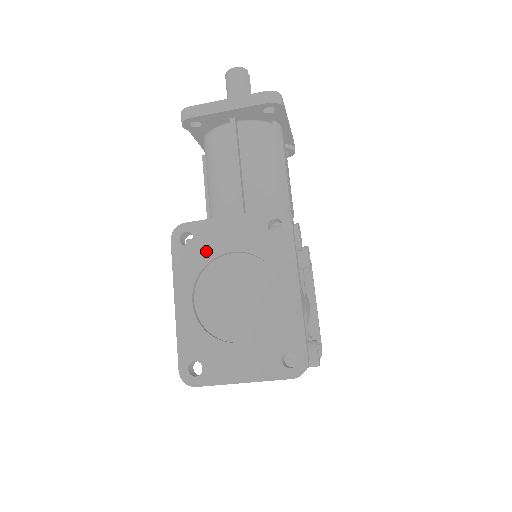
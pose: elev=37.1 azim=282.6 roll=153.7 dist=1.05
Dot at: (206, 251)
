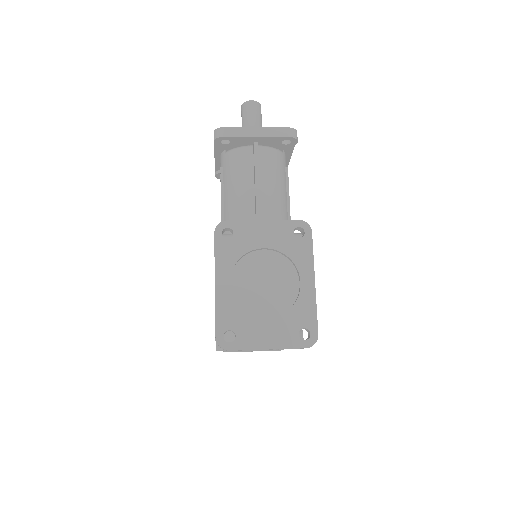
Dot at: (243, 245)
